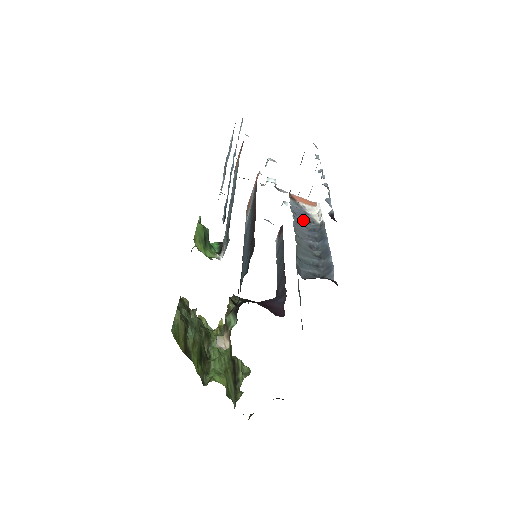
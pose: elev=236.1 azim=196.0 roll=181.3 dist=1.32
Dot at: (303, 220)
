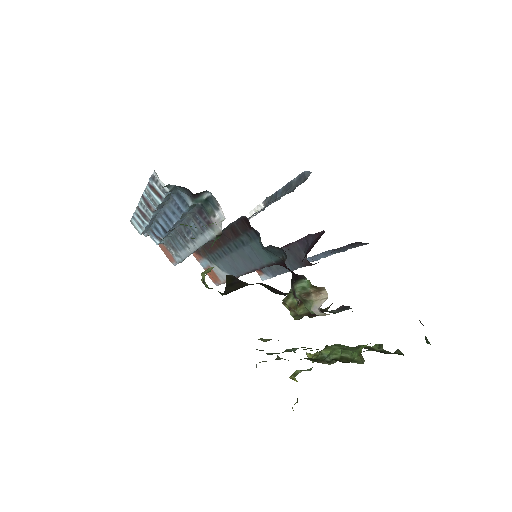
Dot at: occluded
